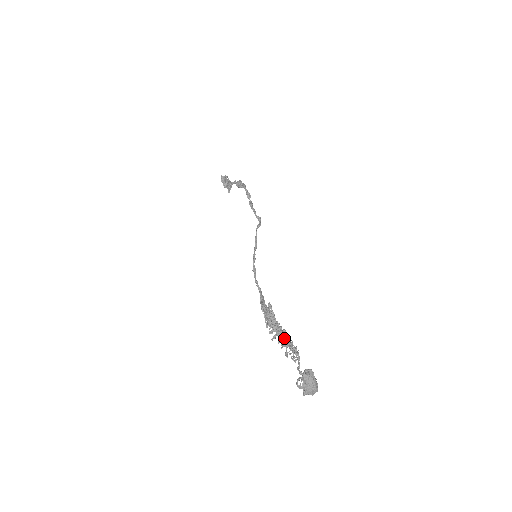
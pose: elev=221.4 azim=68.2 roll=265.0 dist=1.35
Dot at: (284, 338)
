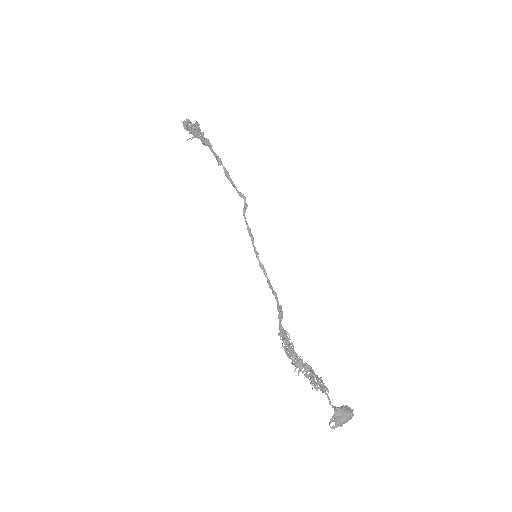
Dot at: (307, 375)
